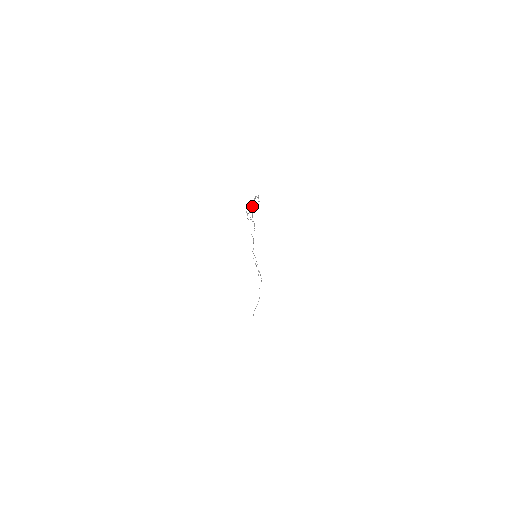
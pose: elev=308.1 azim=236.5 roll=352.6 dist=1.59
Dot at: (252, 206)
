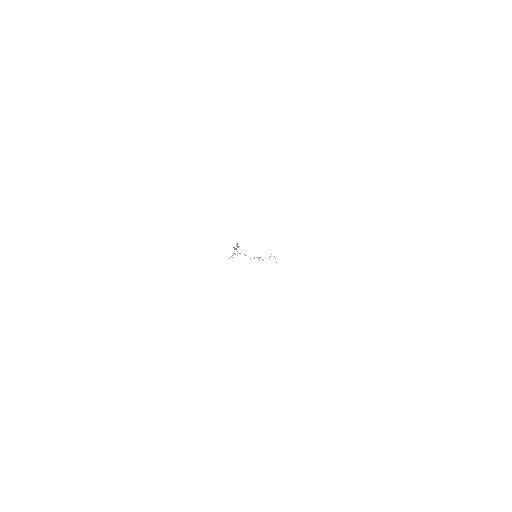
Dot at: (234, 249)
